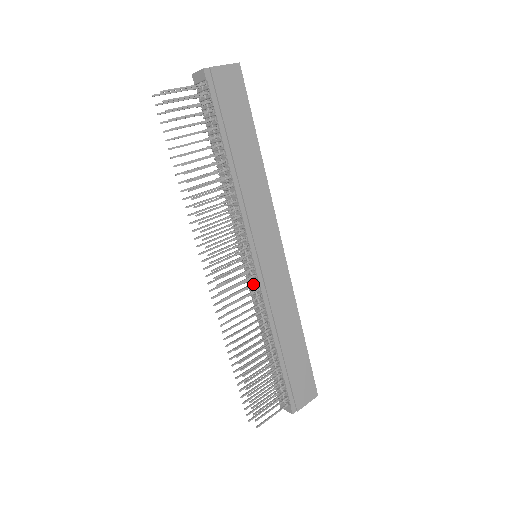
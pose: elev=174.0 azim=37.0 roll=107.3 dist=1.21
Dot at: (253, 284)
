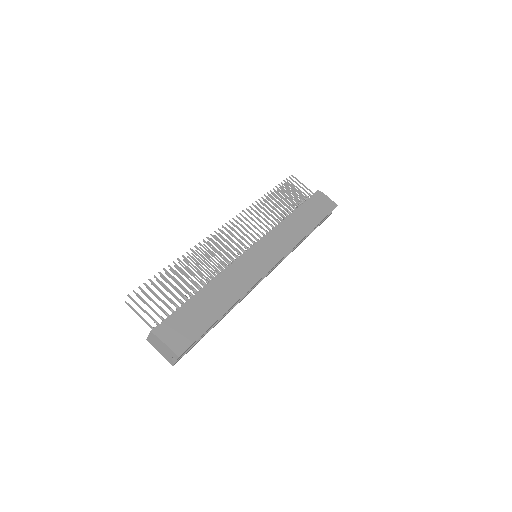
Dot at: (238, 252)
